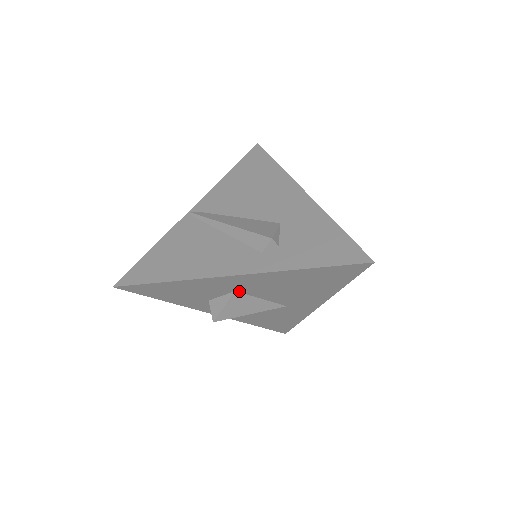
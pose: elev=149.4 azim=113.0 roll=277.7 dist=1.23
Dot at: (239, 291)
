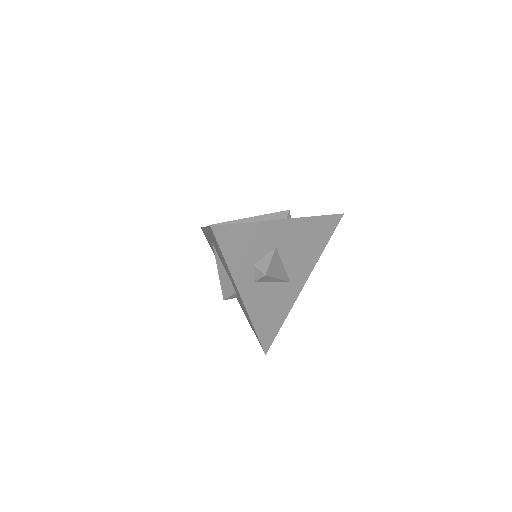
Dot at: (277, 248)
